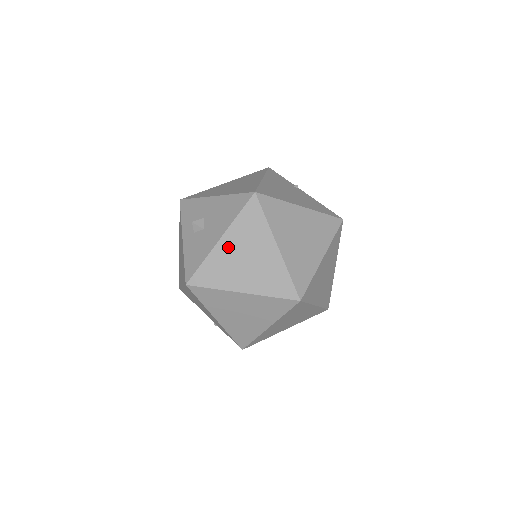
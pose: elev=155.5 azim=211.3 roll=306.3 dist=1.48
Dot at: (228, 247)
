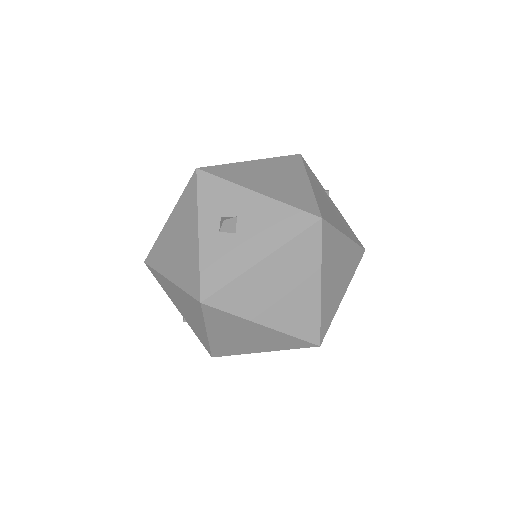
Dot at: (267, 272)
